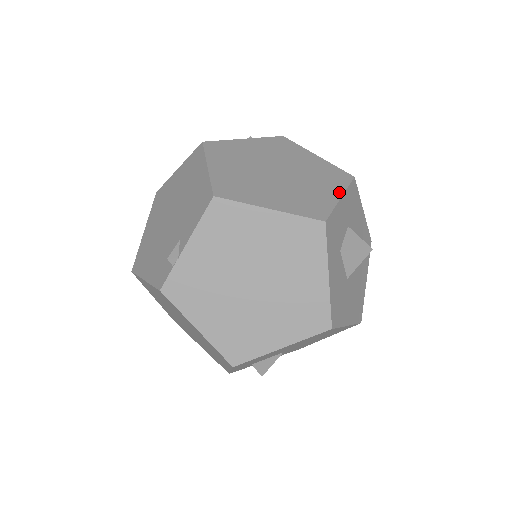
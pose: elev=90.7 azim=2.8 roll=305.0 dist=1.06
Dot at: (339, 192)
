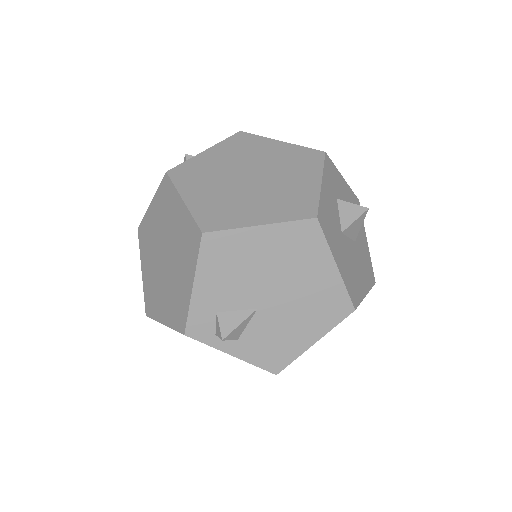
Dot at: occluded
